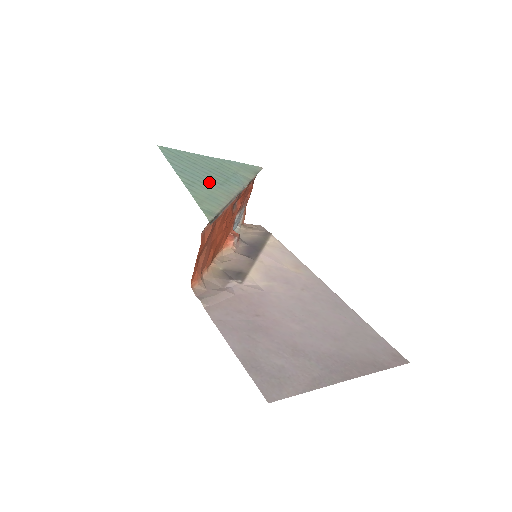
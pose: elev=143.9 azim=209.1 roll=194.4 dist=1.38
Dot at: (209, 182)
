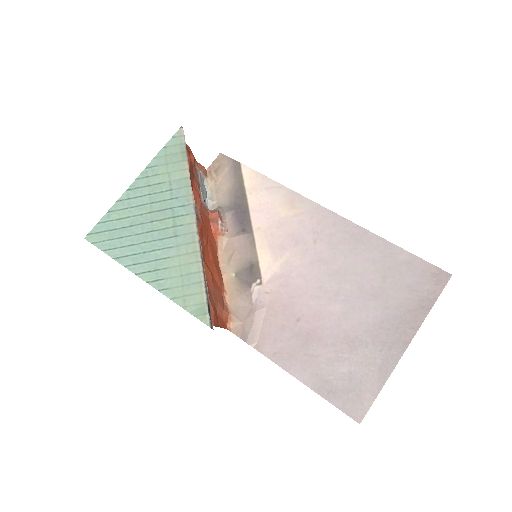
Dot at: (165, 248)
